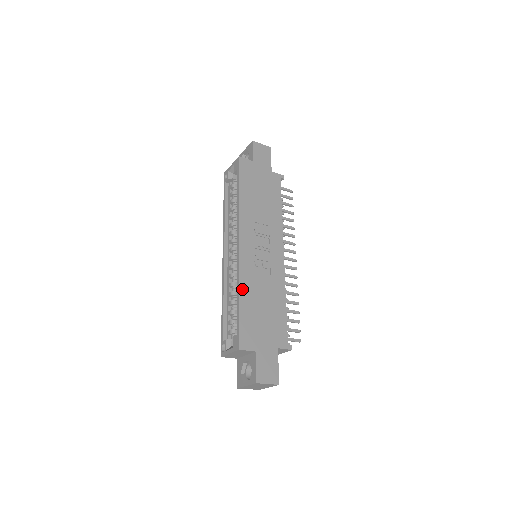
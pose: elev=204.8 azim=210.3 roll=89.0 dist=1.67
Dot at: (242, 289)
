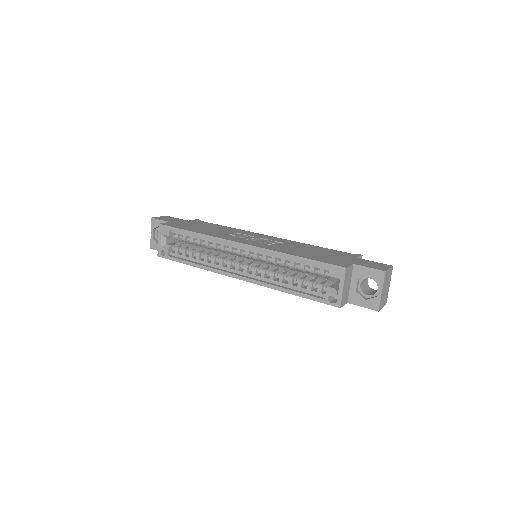
Dot at: (287, 253)
